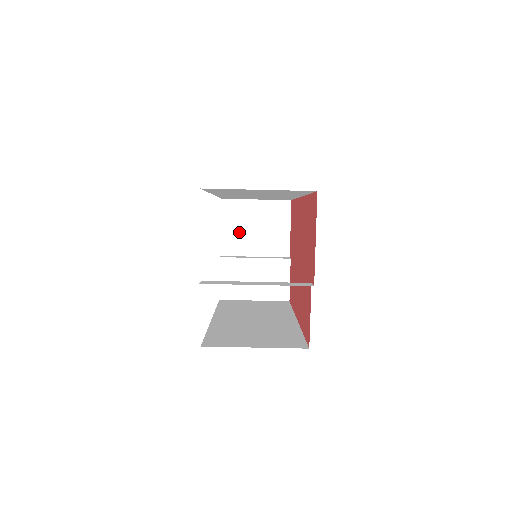
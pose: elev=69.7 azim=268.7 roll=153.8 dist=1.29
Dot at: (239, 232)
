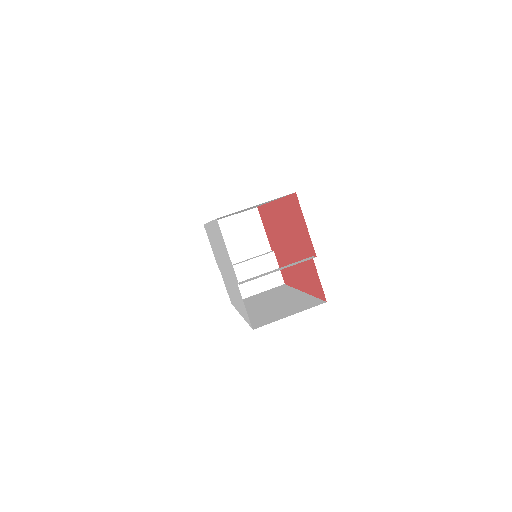
Dot at: (226, 246)
